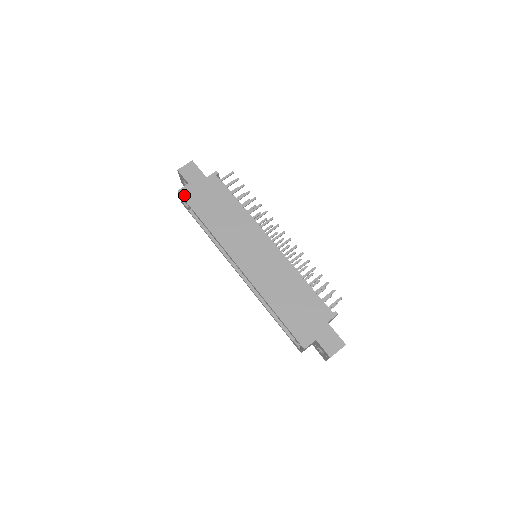
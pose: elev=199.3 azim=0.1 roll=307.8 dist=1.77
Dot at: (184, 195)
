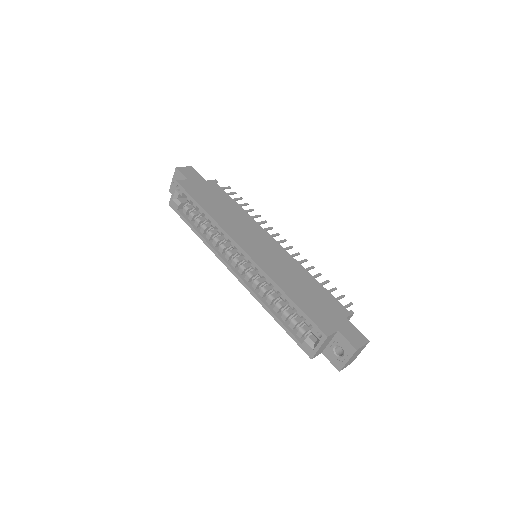
Dot at: (183, 185)
